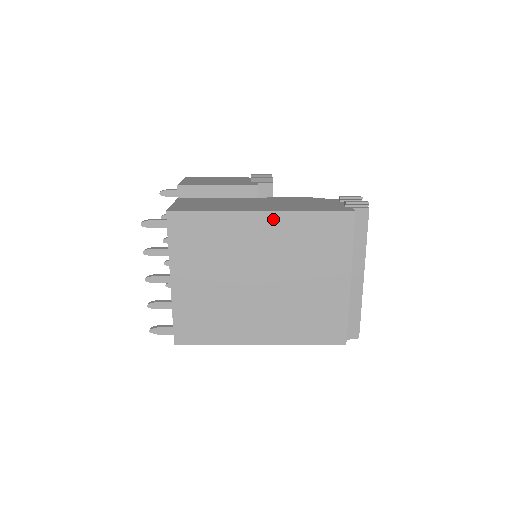
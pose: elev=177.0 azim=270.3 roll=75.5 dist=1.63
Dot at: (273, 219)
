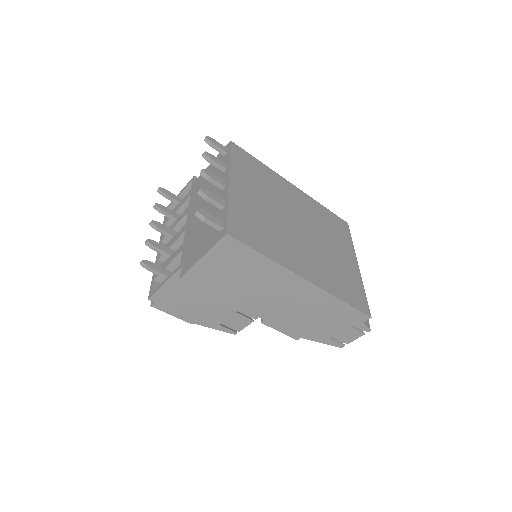
Dot at: (302, 195)
